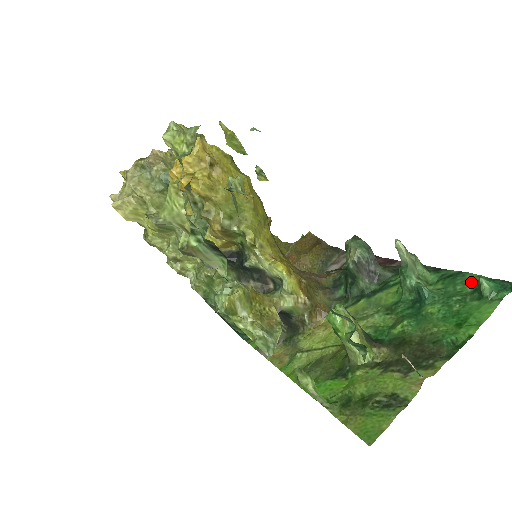
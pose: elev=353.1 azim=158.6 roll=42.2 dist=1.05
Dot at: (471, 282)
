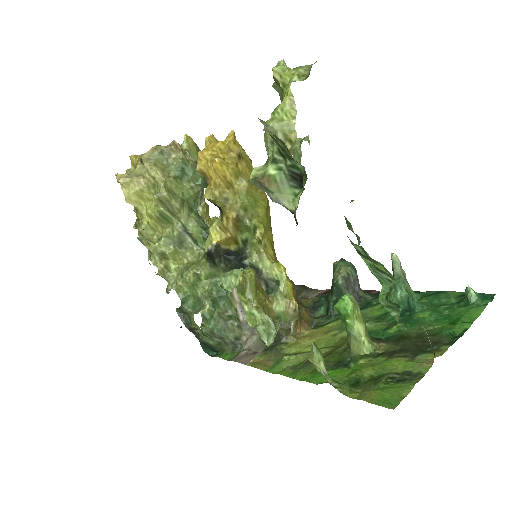
Dot at: (454, 296)
